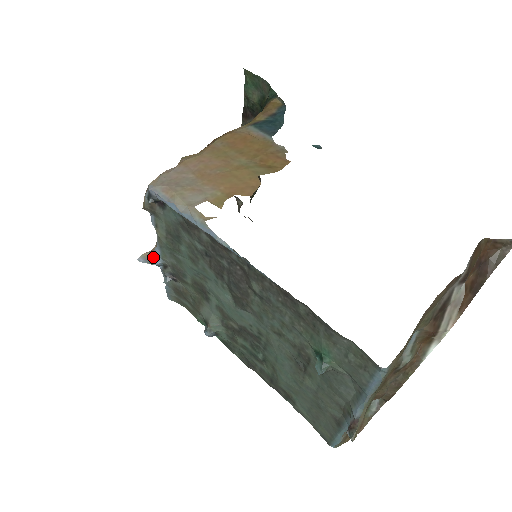
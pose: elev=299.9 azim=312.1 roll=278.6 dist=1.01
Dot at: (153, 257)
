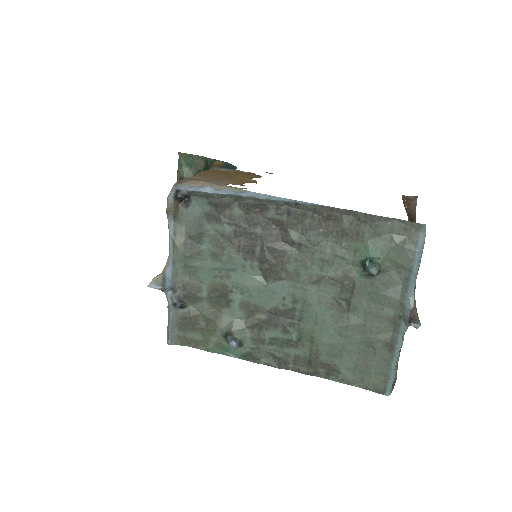
Dot at: (164, 279)
